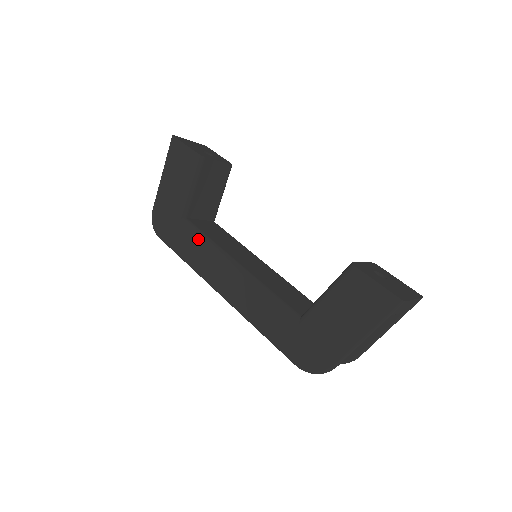
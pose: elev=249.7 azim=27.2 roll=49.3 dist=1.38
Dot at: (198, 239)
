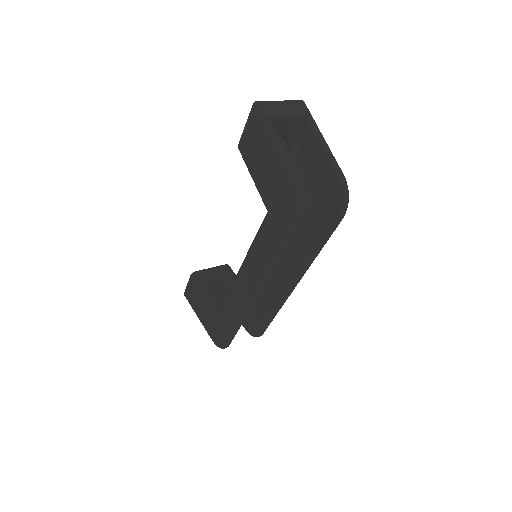
Dot at: (226, 301)
